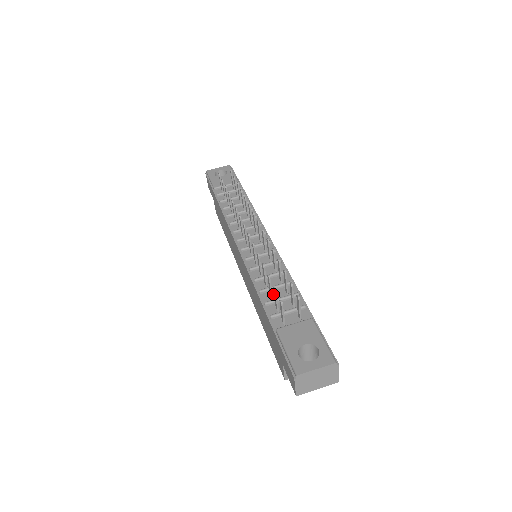
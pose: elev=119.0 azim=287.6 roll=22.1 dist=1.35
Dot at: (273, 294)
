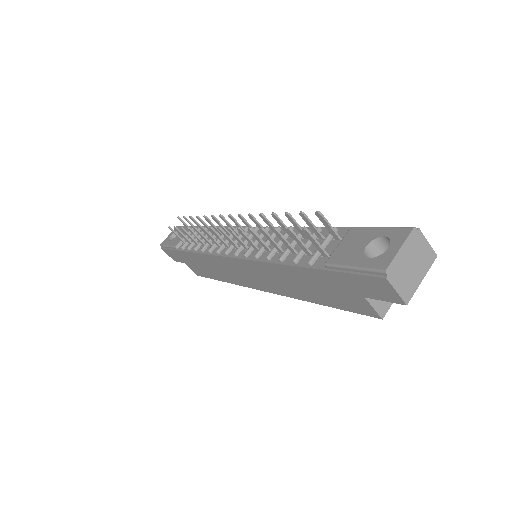
Dot at: (295, 251)
